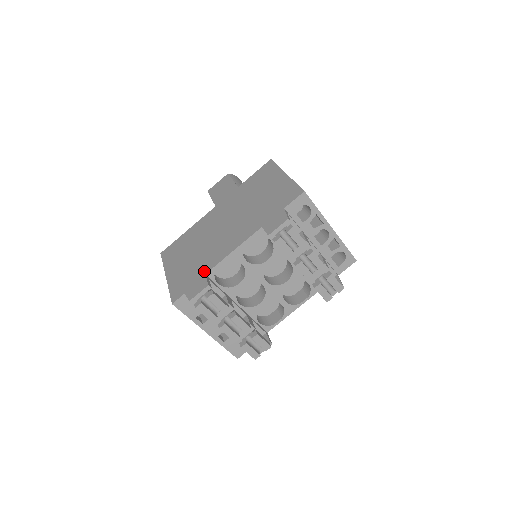
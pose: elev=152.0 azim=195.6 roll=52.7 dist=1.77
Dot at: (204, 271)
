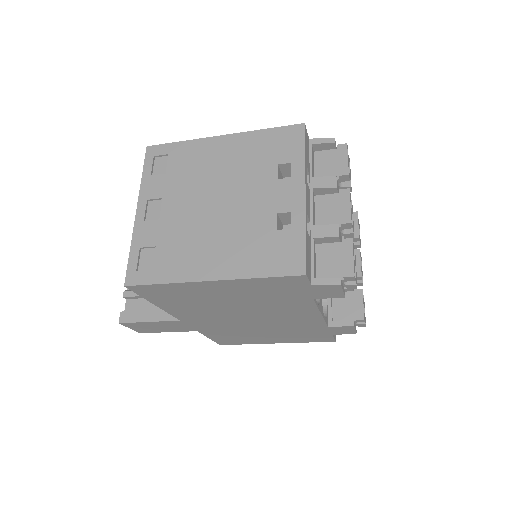
Dot at: occluded
